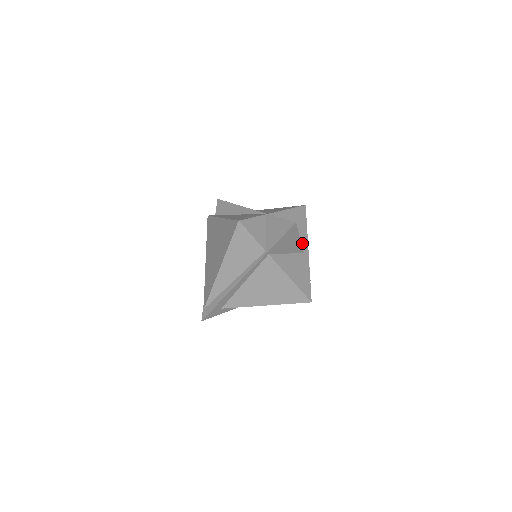
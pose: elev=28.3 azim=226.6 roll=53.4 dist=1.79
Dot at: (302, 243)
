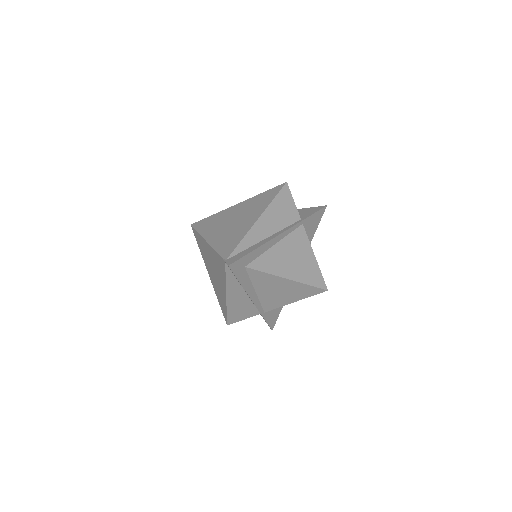
Dot at: occluded
